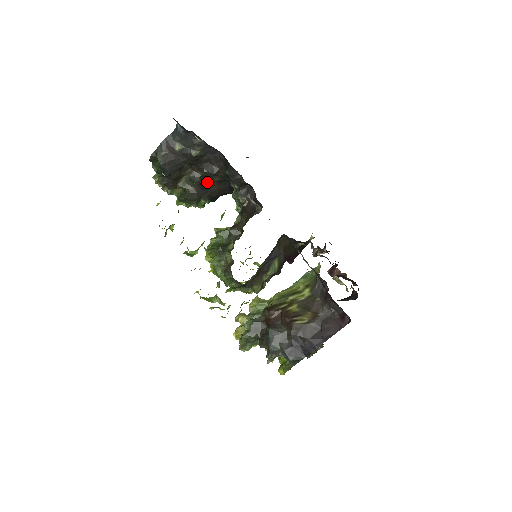
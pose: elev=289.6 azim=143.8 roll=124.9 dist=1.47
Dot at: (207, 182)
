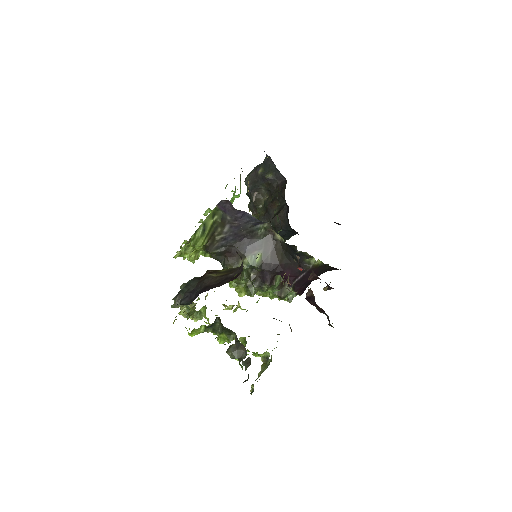
Dot at: (272, 207)
